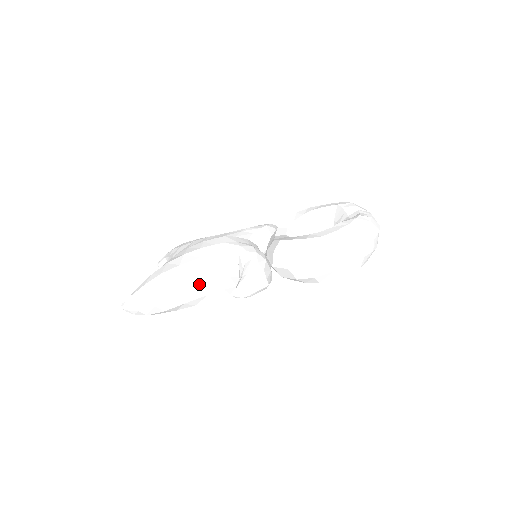
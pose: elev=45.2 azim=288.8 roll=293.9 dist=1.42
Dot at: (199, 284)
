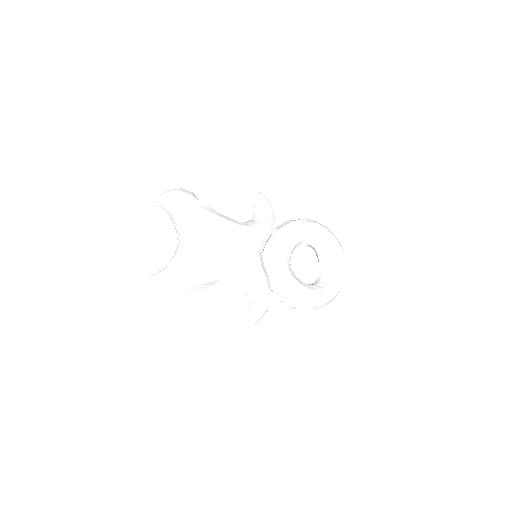
Dot at: occluded
